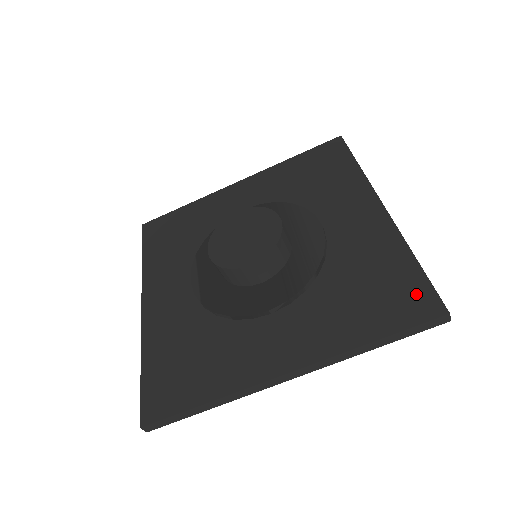
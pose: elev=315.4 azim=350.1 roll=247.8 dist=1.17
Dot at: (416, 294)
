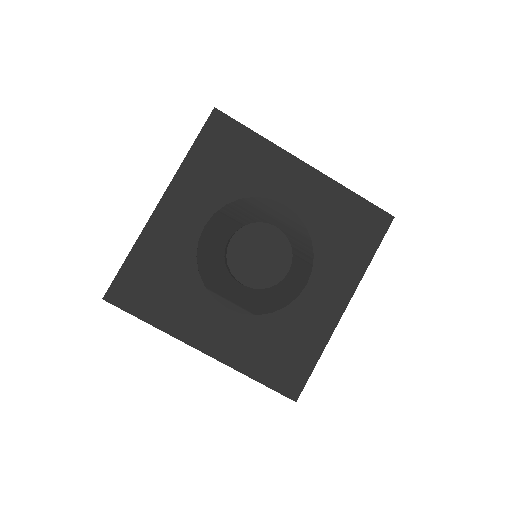
Dot at: (373, 217)
